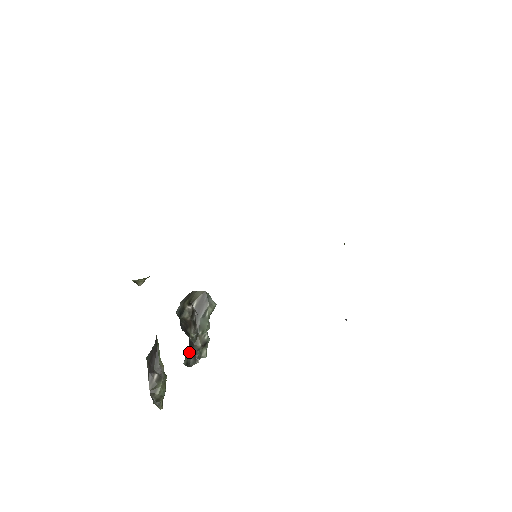
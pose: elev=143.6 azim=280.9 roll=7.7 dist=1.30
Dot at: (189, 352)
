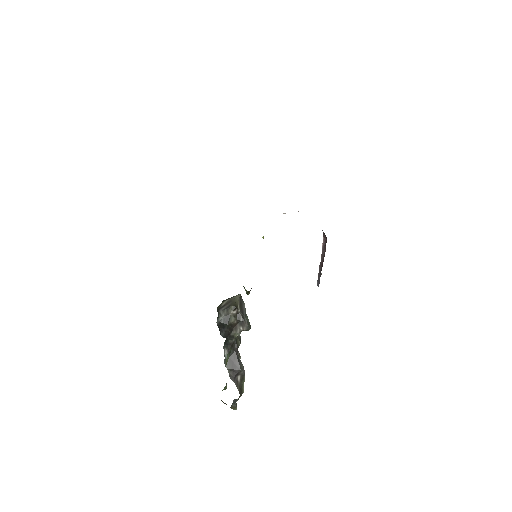
Dot at: occluded
